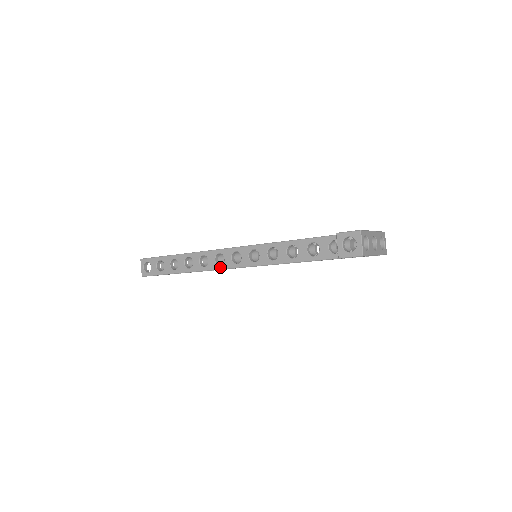
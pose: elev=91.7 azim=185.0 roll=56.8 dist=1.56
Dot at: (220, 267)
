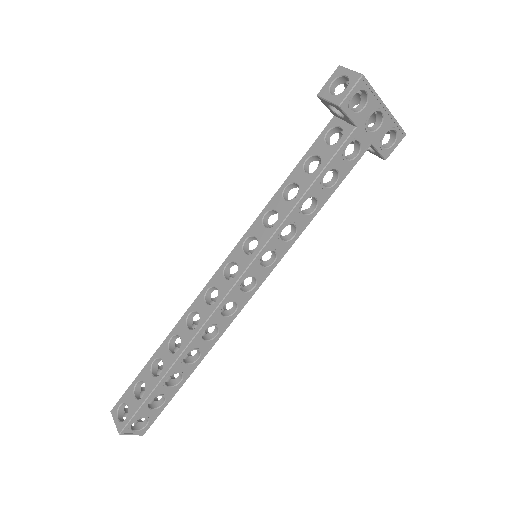
Dot at: (216, 303)
